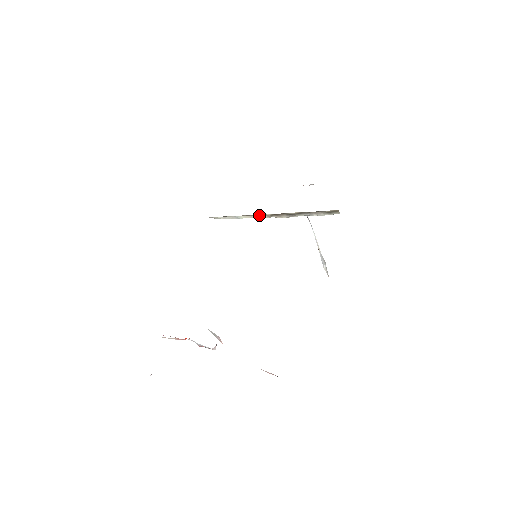
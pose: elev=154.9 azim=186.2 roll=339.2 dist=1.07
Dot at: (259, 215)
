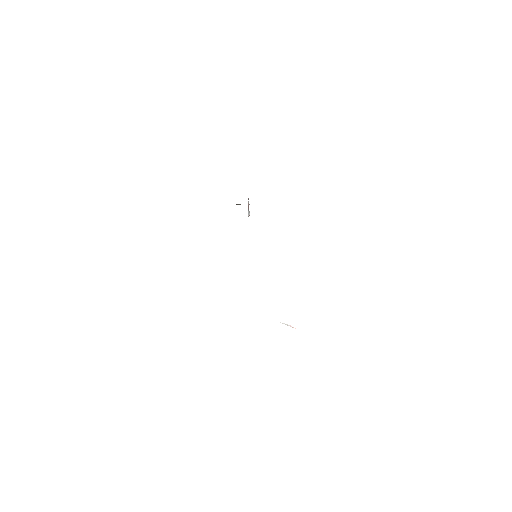
Dot at: occluded
